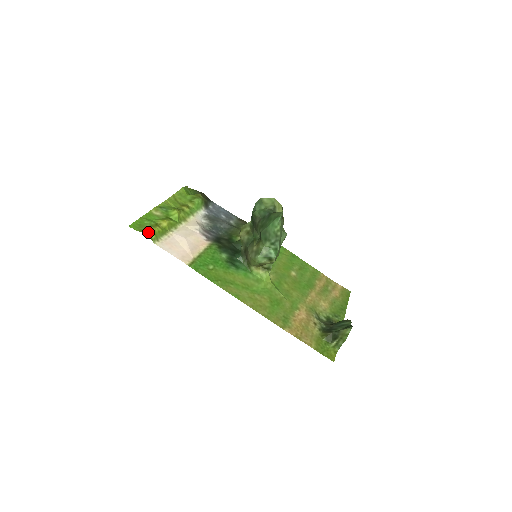
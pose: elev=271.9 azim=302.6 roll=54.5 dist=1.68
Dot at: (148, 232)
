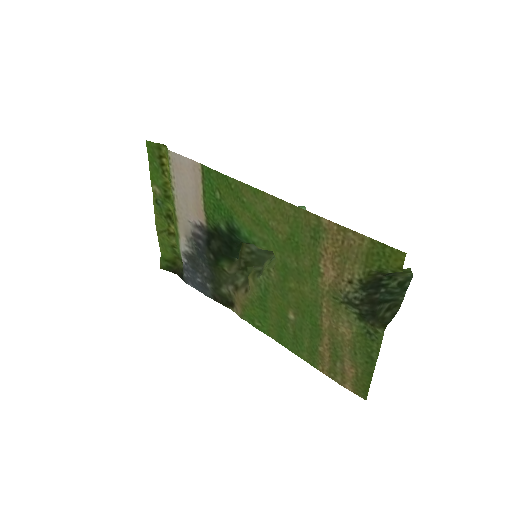
Dot at: (164, 149)
